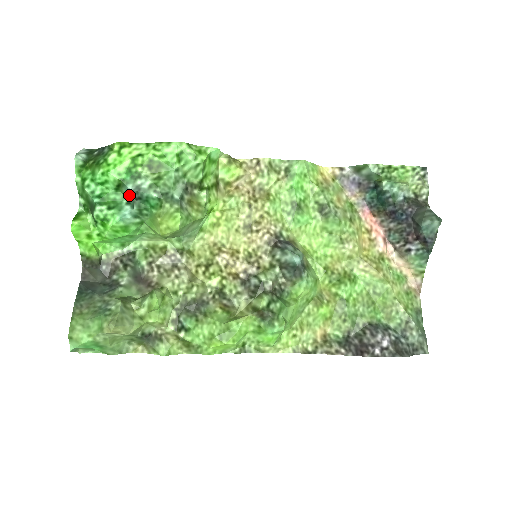
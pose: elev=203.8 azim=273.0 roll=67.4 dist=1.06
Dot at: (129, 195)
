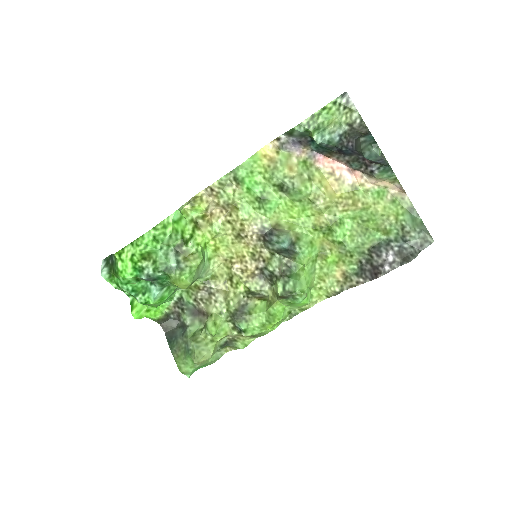
Dot at: (147, 281)
